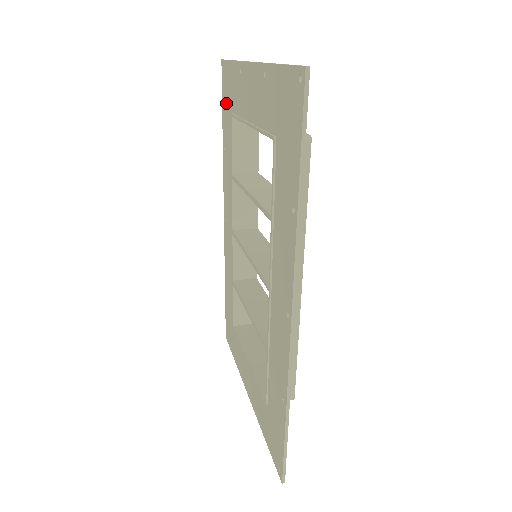
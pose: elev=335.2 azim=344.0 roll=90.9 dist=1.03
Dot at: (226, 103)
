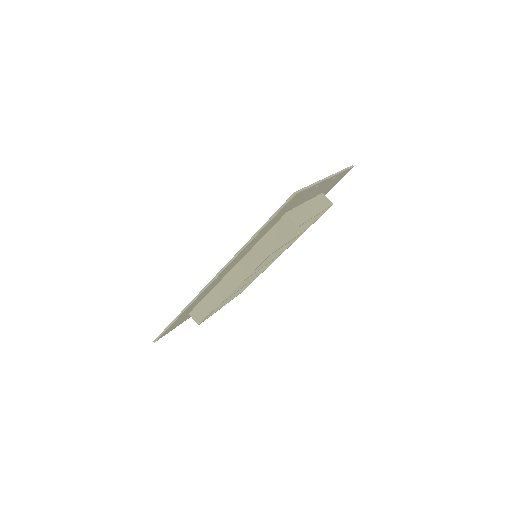
Dot at: occluded
